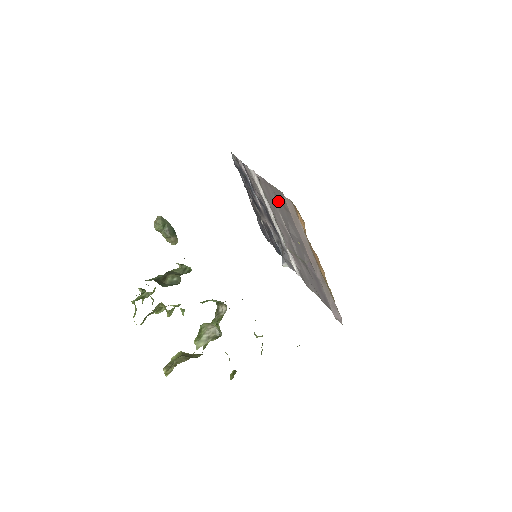
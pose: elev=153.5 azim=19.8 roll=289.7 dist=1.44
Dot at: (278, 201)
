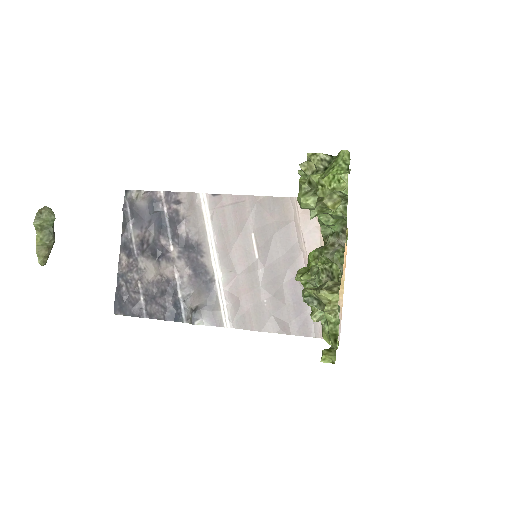
Dot at: (263, 214)
